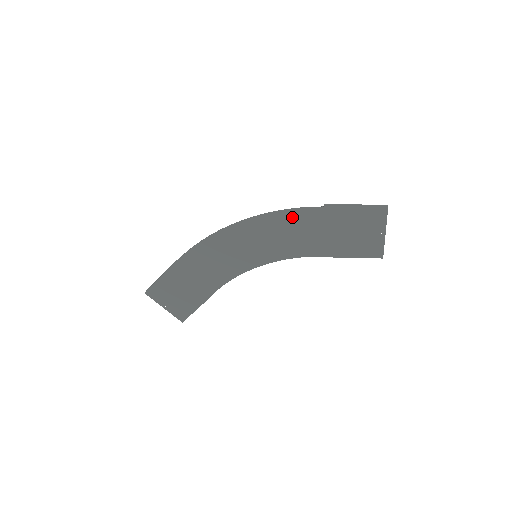
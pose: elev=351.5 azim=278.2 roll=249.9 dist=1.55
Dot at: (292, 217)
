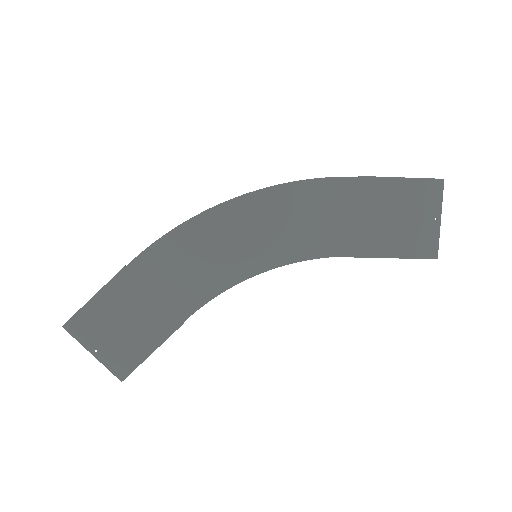
Dot at: (314, 192)
